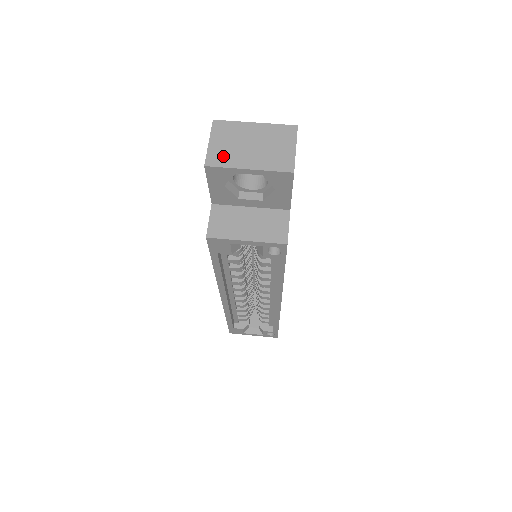
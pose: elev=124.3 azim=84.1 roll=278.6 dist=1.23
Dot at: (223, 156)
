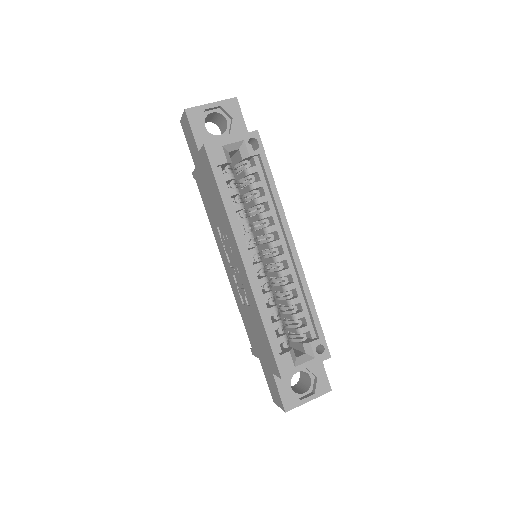
Dot at: occluded
